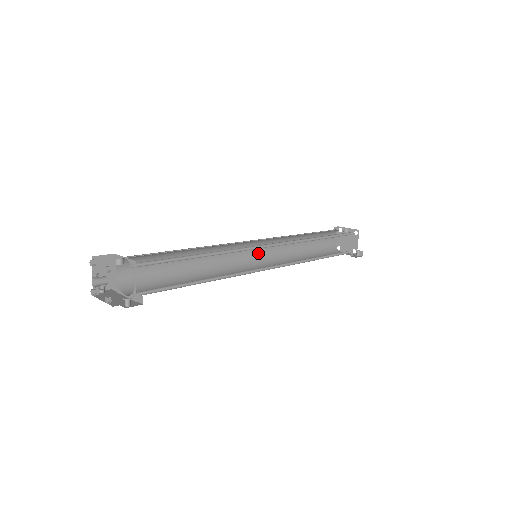
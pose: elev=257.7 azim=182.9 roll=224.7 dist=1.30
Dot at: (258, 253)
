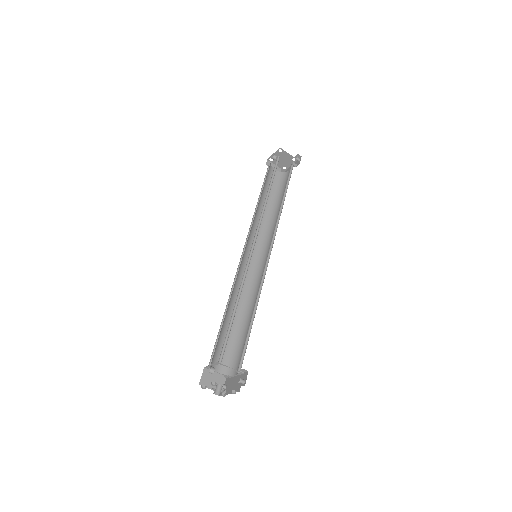
Dot at: (254, 249)
